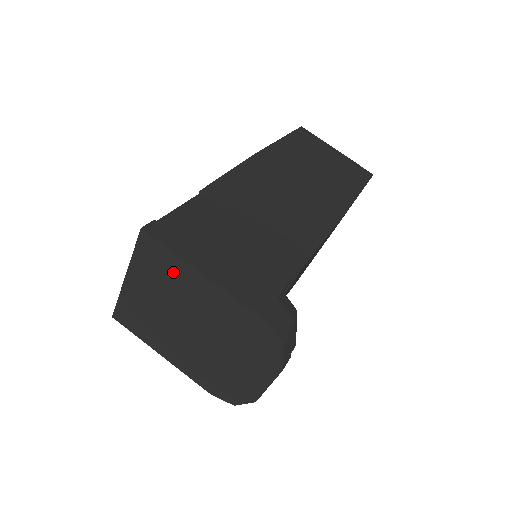
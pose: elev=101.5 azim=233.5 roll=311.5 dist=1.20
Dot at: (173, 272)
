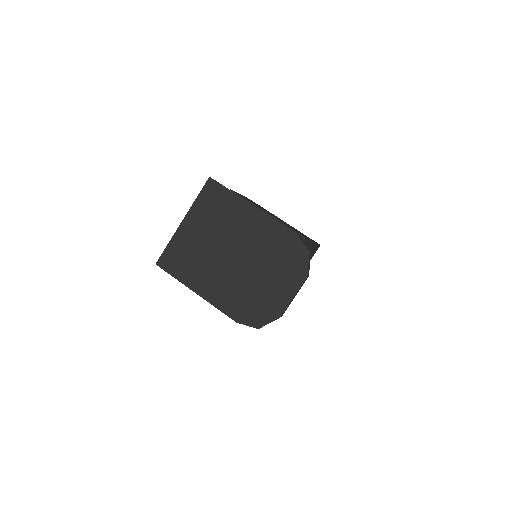
Dot at: (228, 208)
